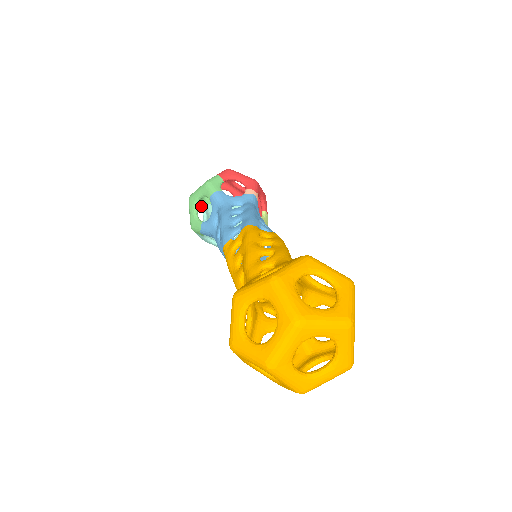
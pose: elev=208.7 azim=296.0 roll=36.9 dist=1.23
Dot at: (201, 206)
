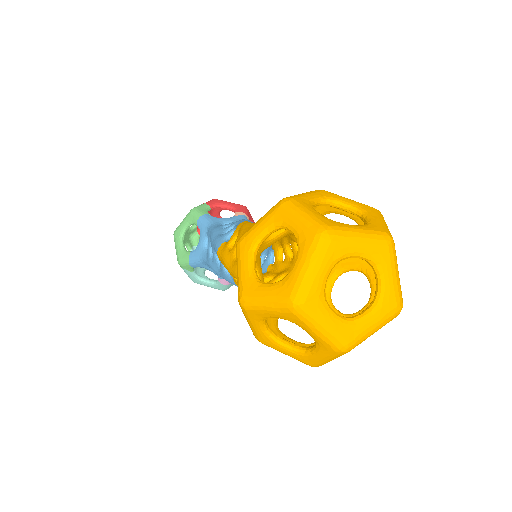
Dot at: (188, 247)
